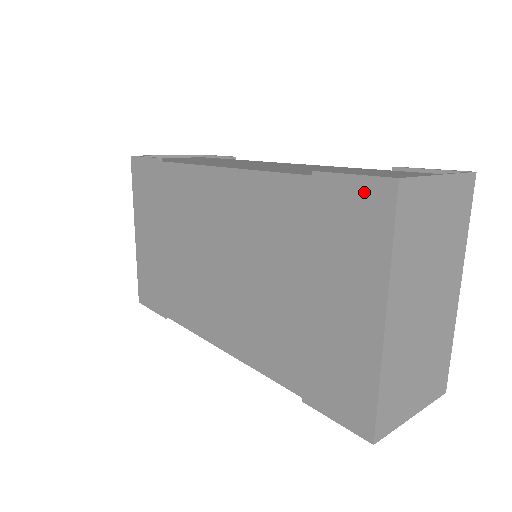
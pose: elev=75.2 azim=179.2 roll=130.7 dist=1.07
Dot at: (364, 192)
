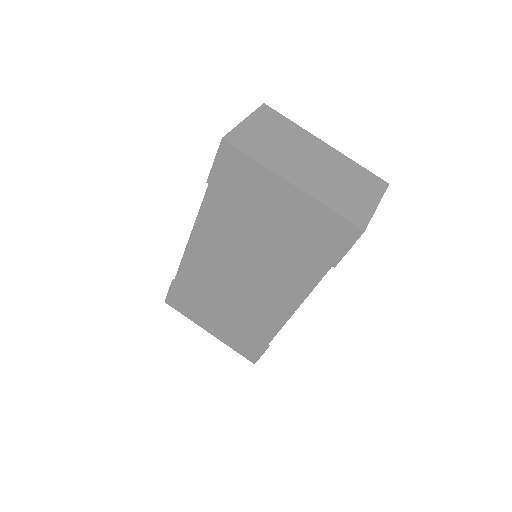
Dot at: (224, 160)
